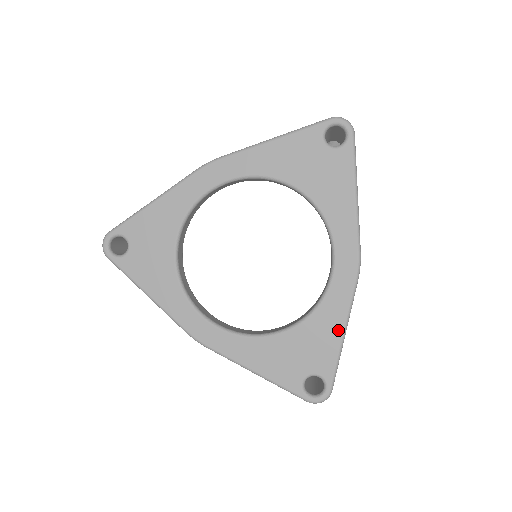
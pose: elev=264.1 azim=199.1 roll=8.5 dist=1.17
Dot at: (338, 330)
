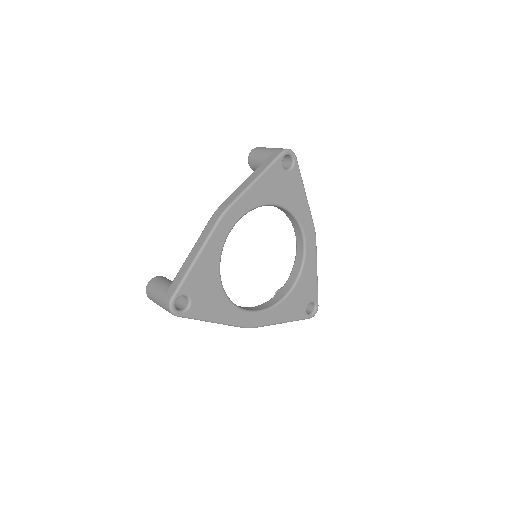
Dot at: (315, 273)
